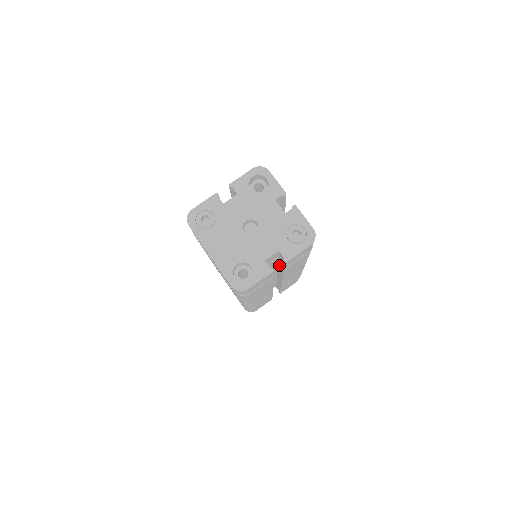
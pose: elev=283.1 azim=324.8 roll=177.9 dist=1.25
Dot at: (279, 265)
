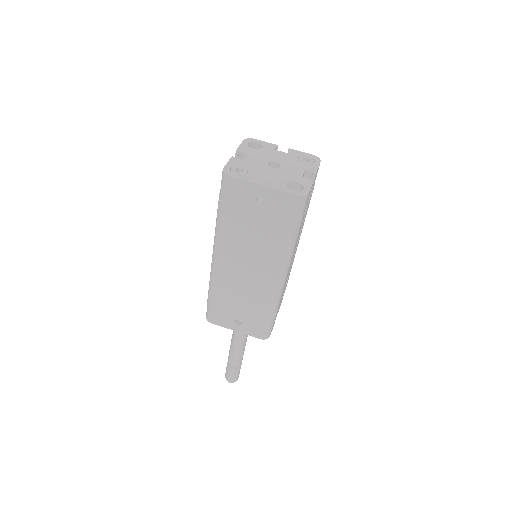
Dot at: occluded
